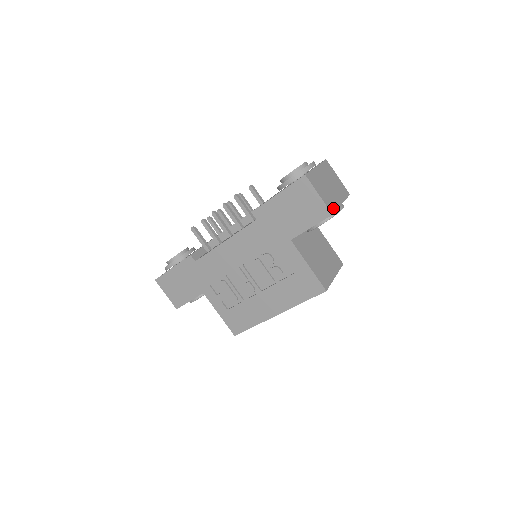
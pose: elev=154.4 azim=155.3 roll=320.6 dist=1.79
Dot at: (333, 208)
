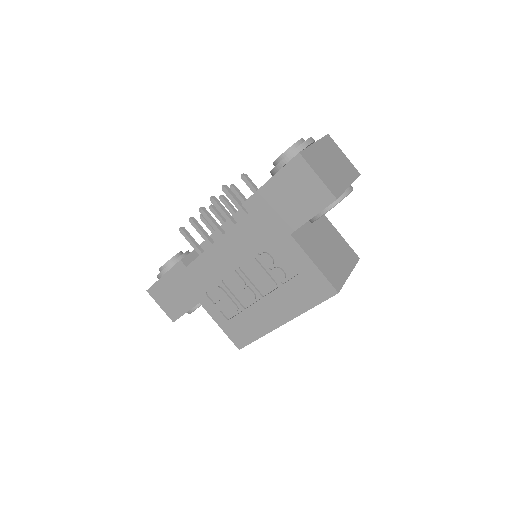
Dot at: (338, 191)
